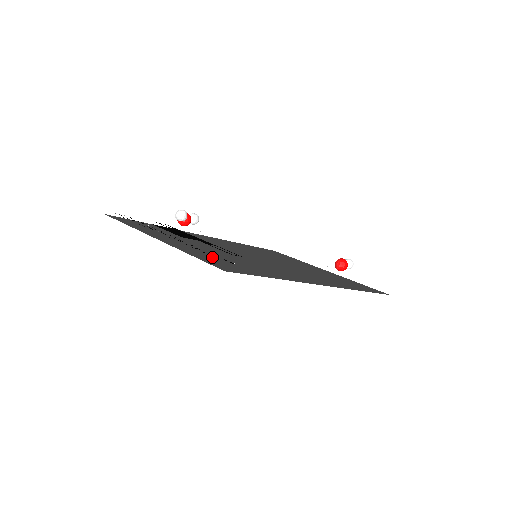
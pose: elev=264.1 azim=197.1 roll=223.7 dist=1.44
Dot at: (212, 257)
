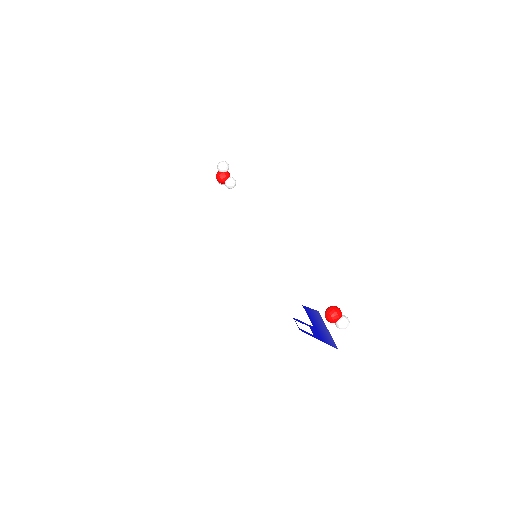
Dot at: occluded
